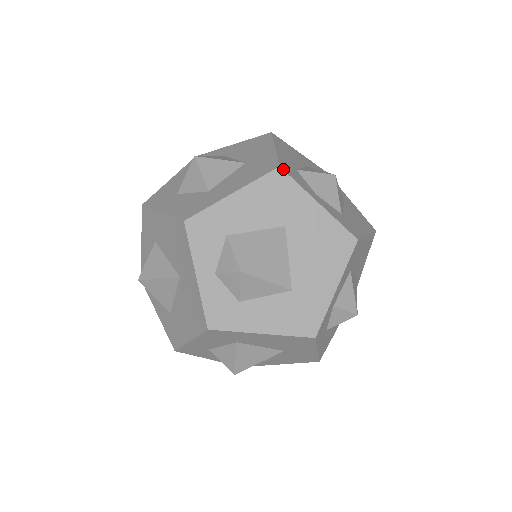
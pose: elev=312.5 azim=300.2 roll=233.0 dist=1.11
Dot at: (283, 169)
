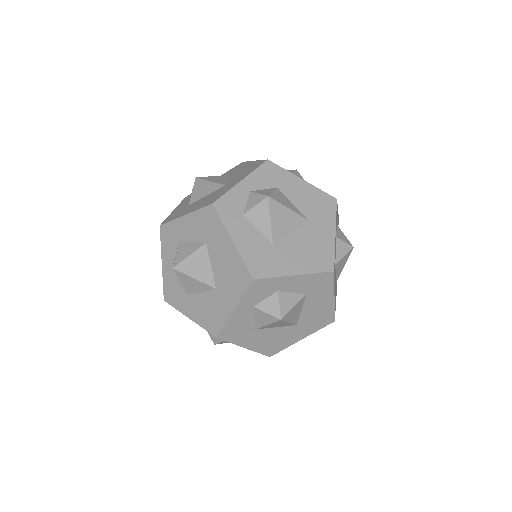
Dot at: occluded
